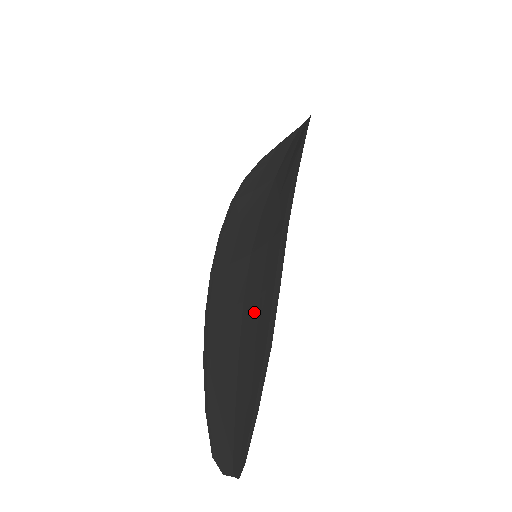
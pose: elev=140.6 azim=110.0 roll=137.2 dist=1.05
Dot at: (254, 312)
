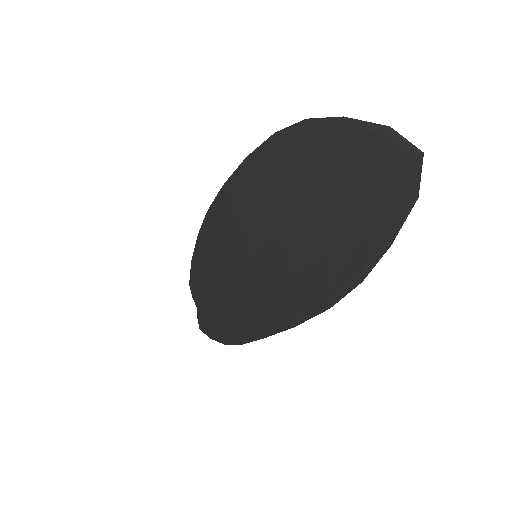
Dot at: (230, 302)
